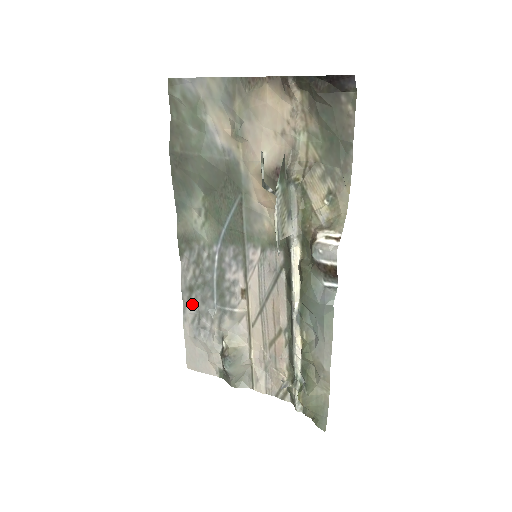
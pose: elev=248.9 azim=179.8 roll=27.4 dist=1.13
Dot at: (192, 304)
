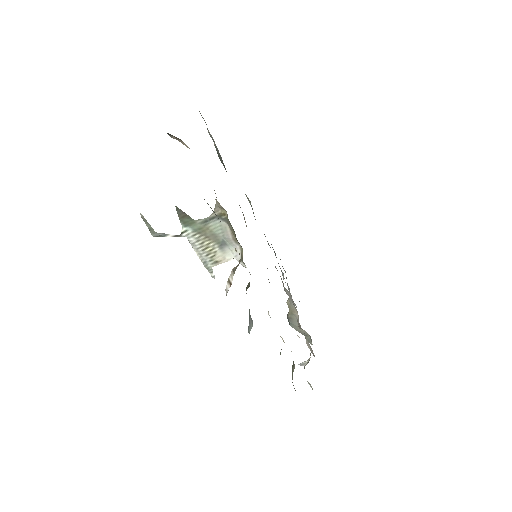
Dot at: occluded
